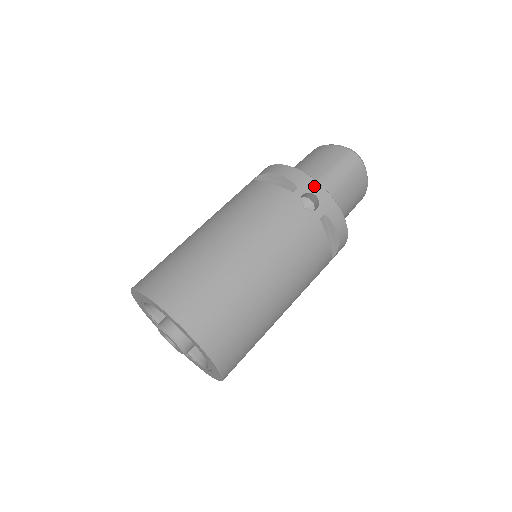
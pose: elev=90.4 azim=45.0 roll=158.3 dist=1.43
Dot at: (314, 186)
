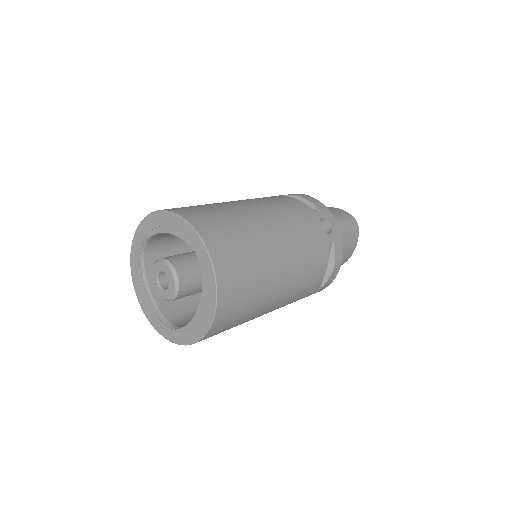
Dot at: (331, 217)
